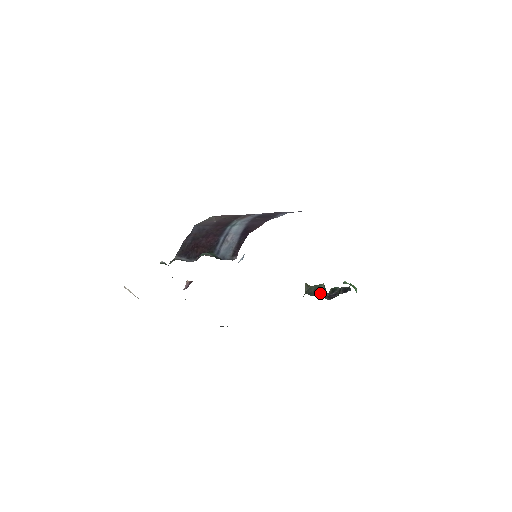
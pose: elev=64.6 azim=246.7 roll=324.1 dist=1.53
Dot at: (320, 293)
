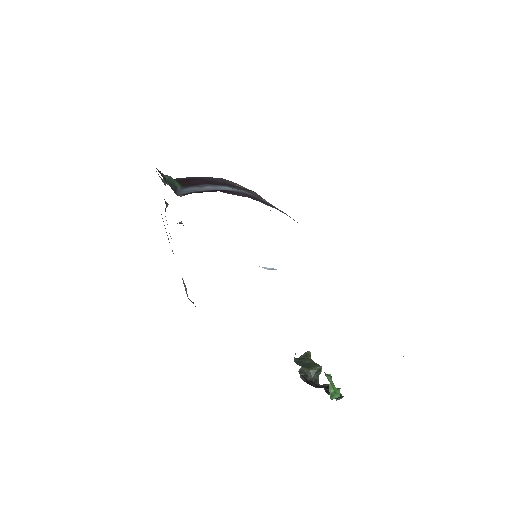
Dot at: (307, 370)
